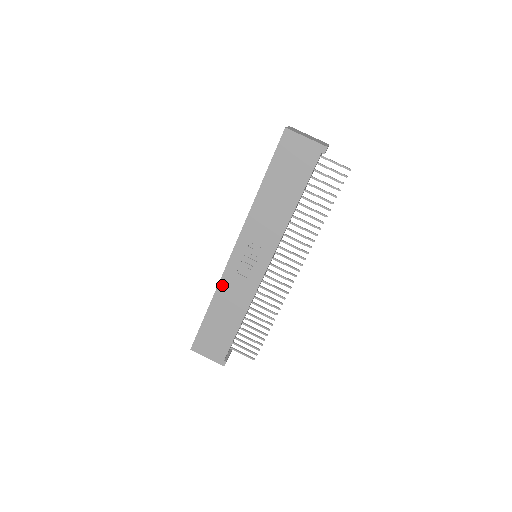
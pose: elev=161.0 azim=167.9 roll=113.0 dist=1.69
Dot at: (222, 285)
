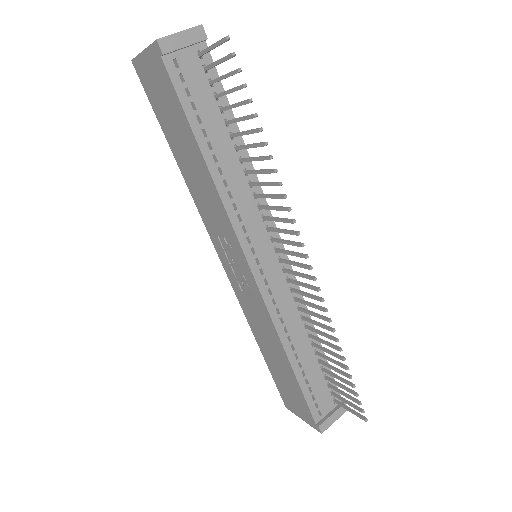
Dot at: (246, 313)
